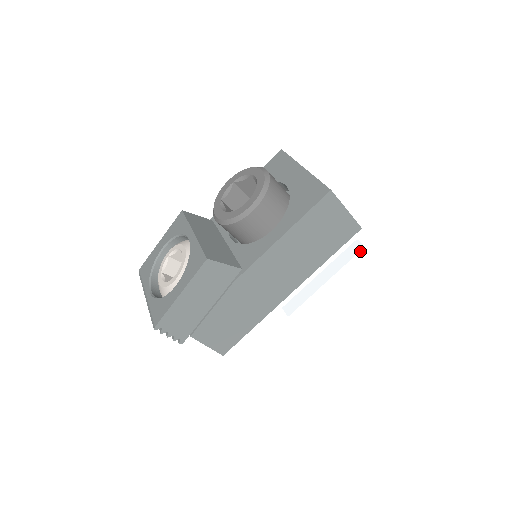
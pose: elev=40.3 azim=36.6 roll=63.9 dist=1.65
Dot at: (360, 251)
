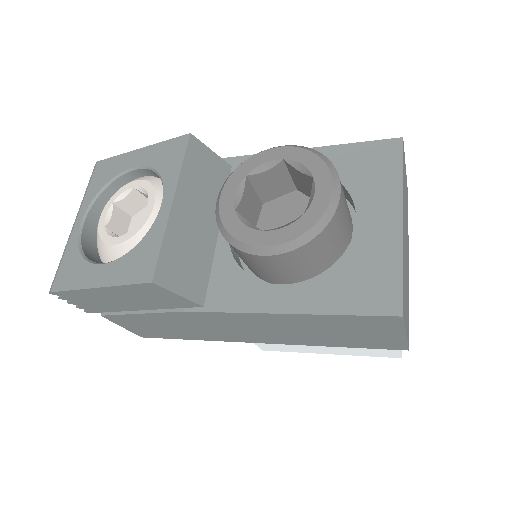
Dot at: occluded
